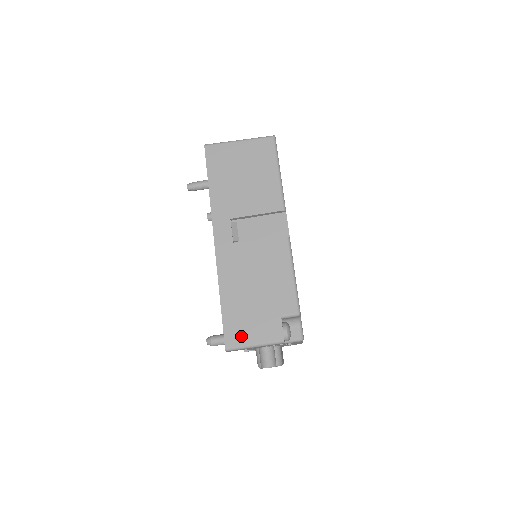
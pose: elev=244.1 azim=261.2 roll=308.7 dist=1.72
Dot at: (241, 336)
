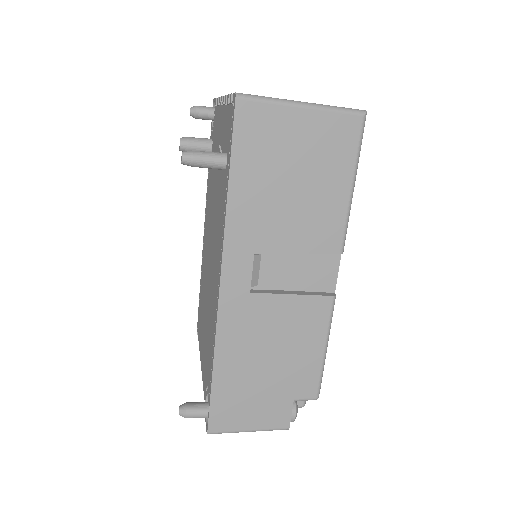
Dot at: (233, 420)
